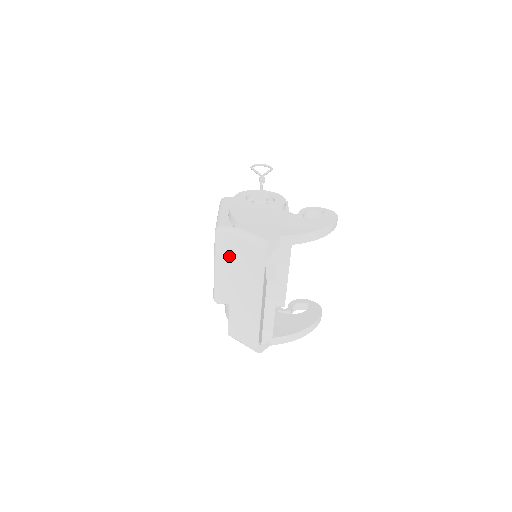
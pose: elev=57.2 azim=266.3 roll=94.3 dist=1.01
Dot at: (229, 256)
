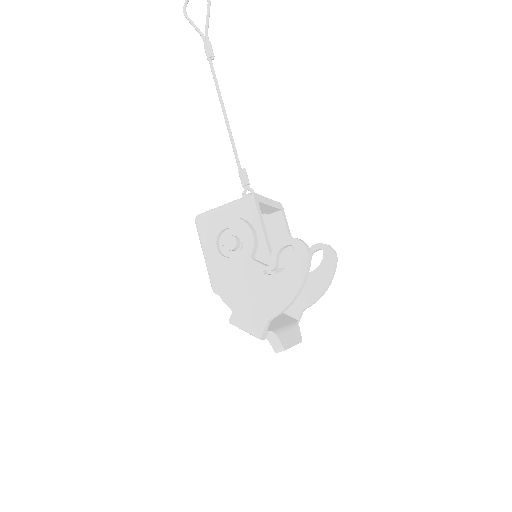
Dot at: occluded
